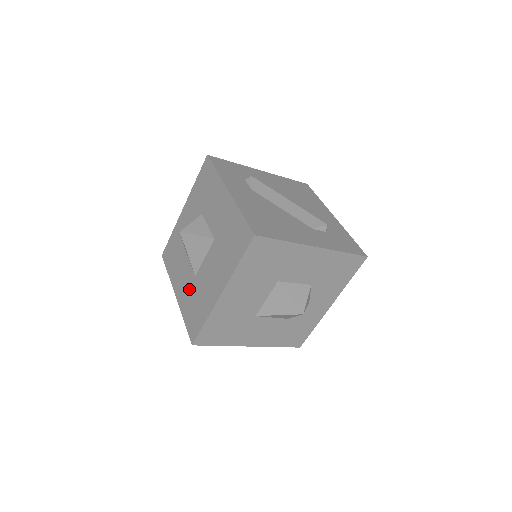
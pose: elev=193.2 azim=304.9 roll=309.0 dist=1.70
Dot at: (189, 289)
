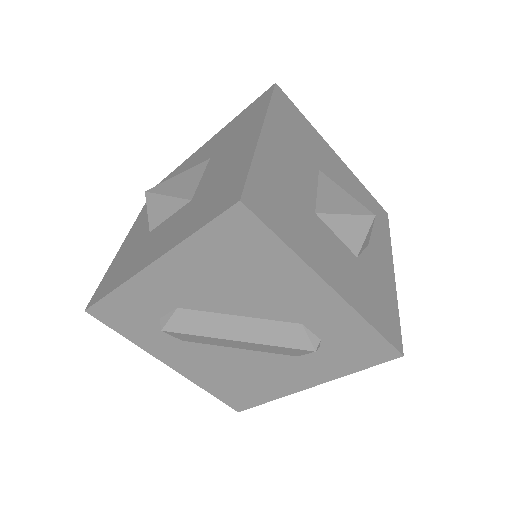
Dot at: (185, 216)
